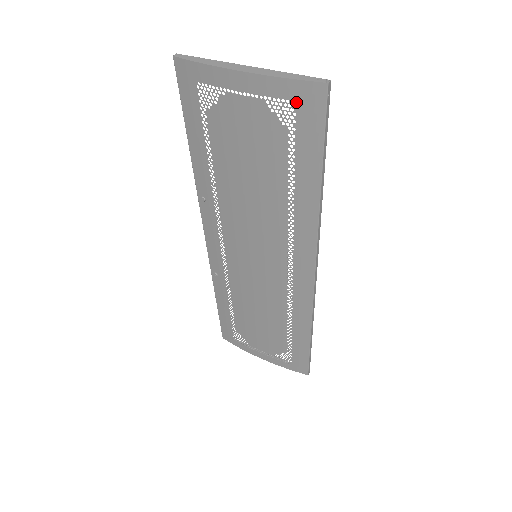
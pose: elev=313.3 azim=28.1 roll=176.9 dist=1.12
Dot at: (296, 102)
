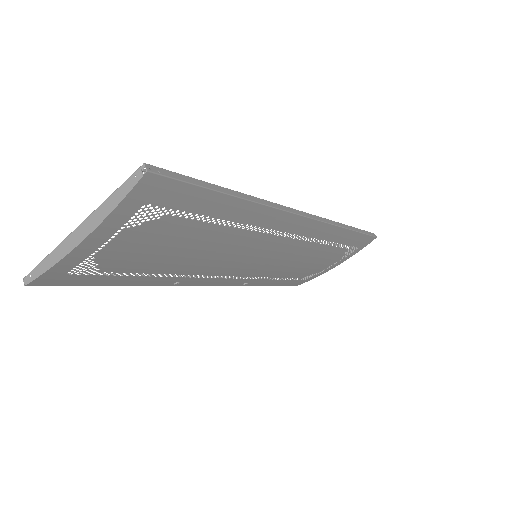
Dot at: (146, 203)
